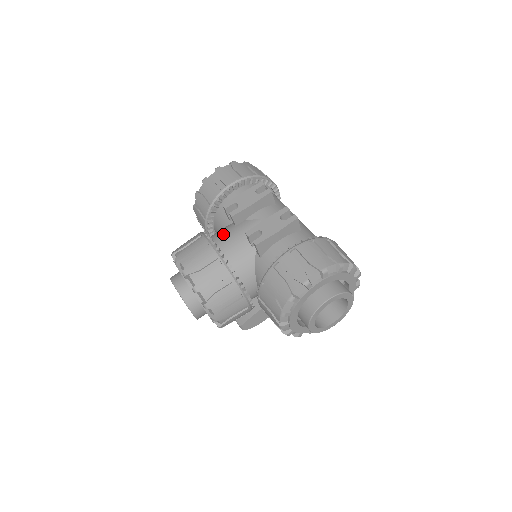
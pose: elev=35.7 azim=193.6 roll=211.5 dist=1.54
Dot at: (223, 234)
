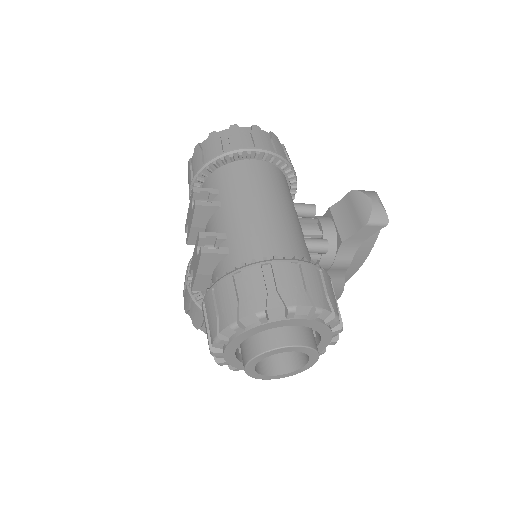
Dot at: occluded
